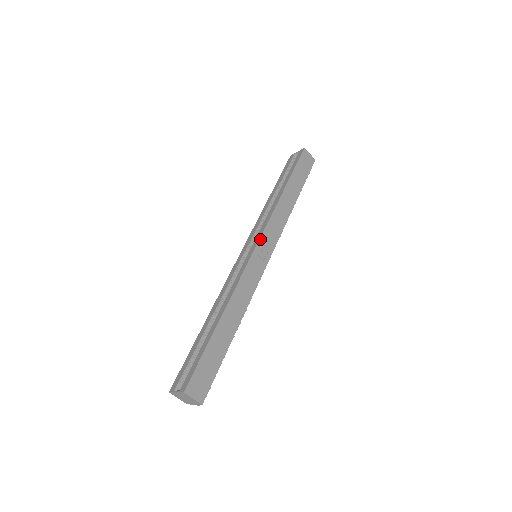
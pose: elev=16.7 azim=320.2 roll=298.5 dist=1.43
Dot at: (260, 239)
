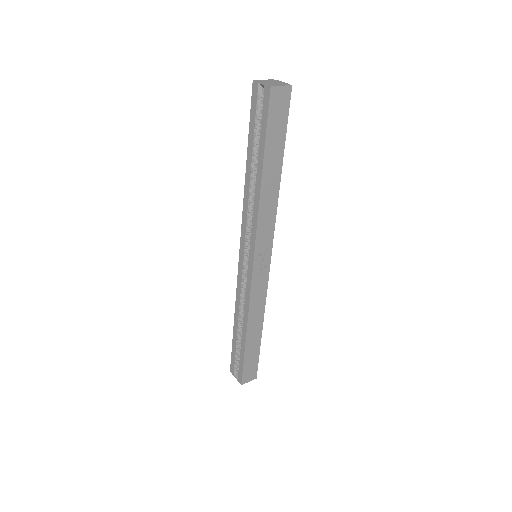
Dot at: (254, 255)
